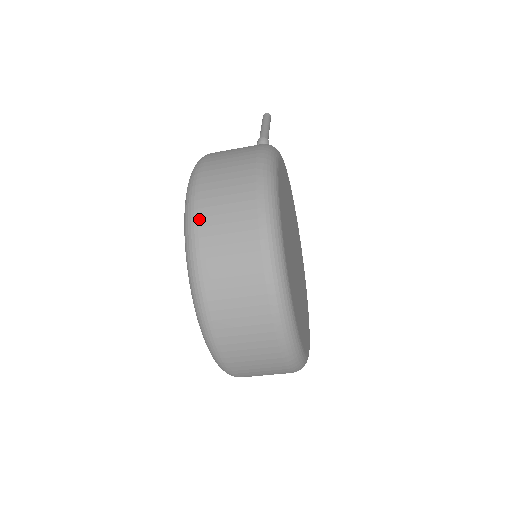
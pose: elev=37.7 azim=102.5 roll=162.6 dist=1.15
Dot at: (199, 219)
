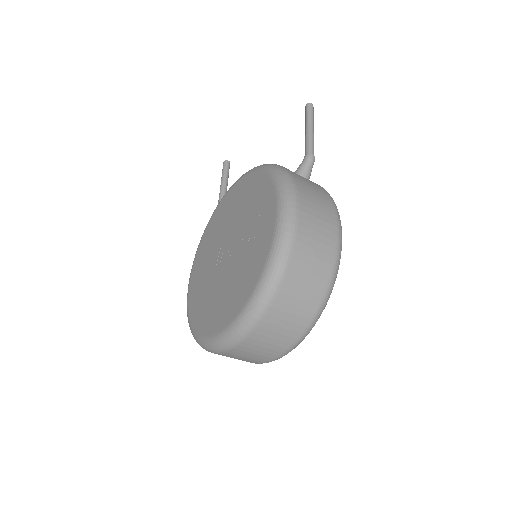
Dot at: (286, 277)
